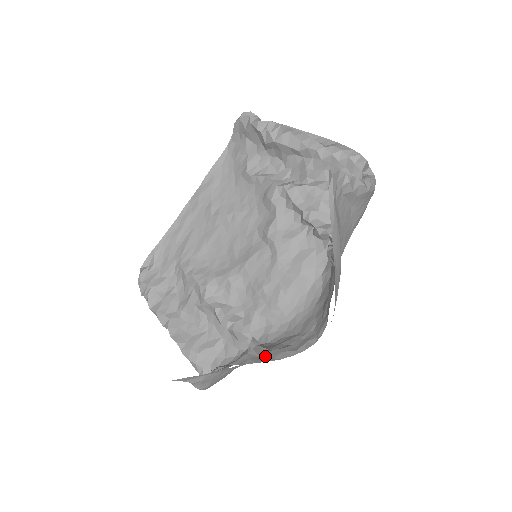
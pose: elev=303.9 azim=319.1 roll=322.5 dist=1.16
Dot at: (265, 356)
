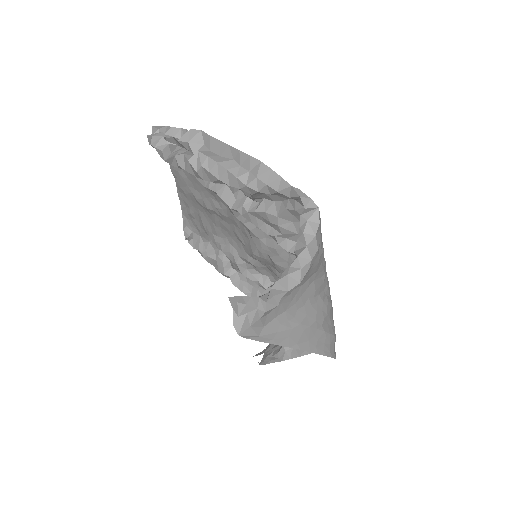
Dot at: occluded
